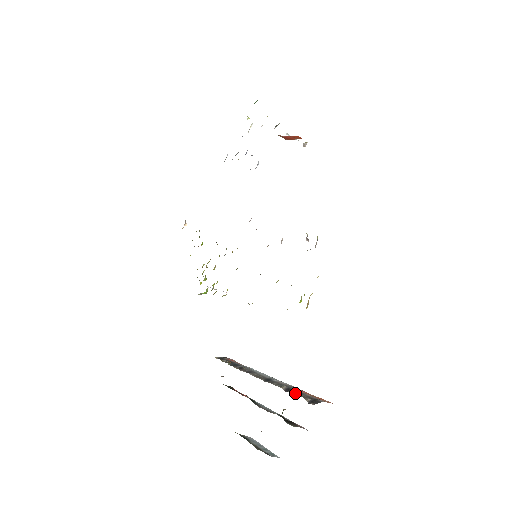
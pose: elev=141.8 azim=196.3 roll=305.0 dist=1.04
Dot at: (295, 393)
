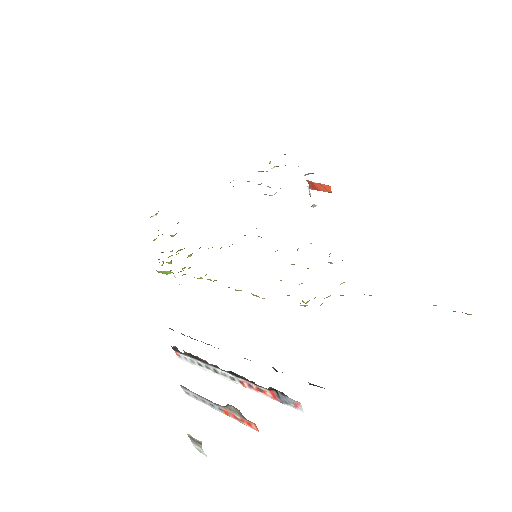
Dot at: occluded
